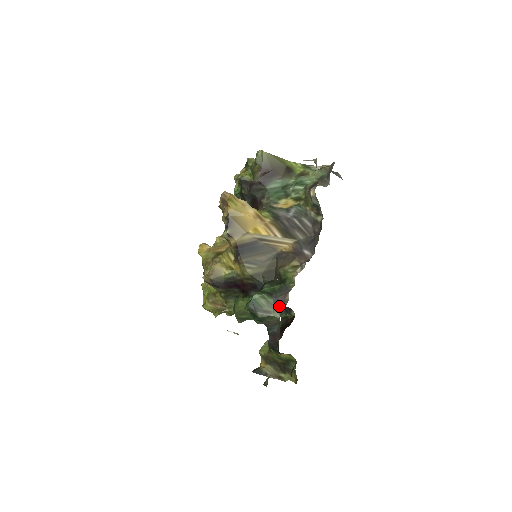
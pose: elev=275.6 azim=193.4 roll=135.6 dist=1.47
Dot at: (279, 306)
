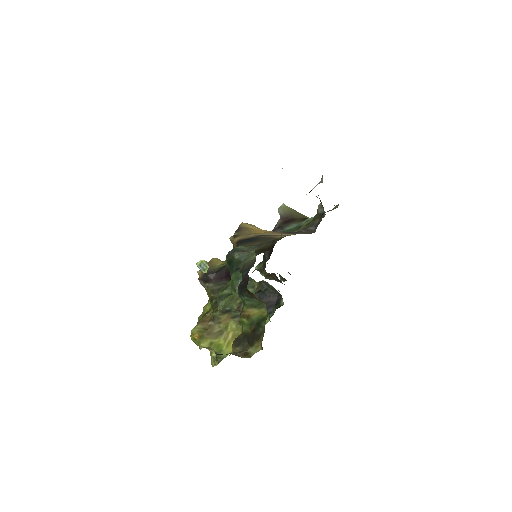
Dot at: (259, 246)
